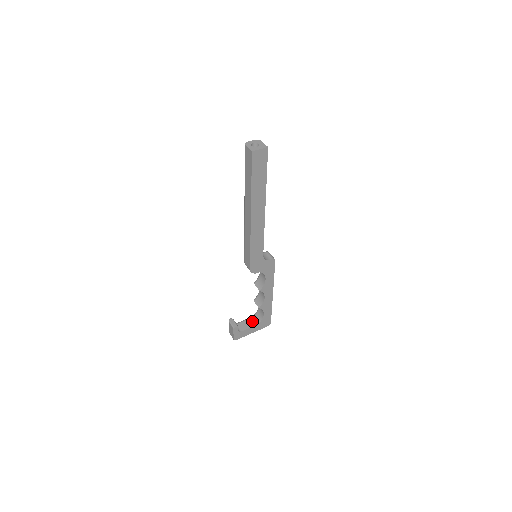
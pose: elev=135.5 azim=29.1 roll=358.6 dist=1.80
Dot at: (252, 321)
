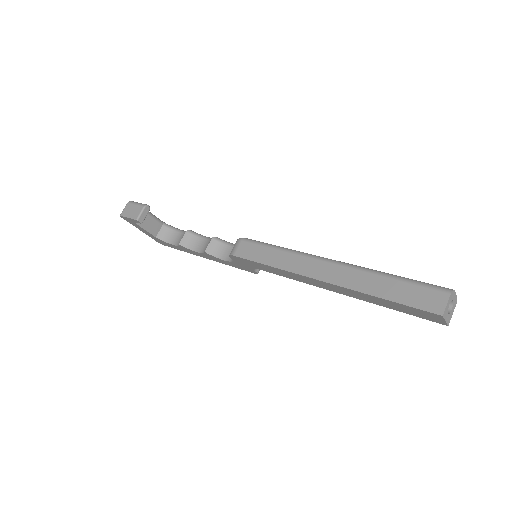
Dot at: (157, 227)
